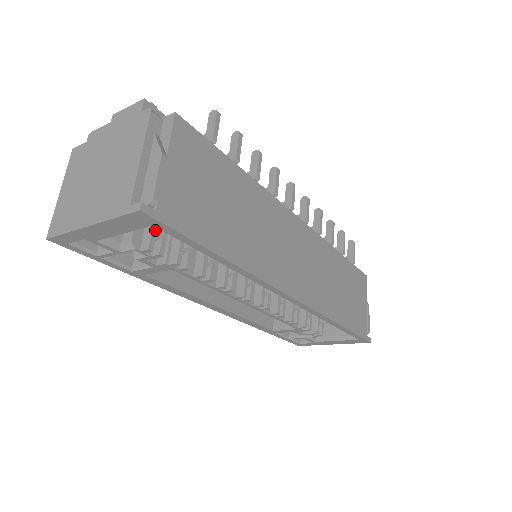
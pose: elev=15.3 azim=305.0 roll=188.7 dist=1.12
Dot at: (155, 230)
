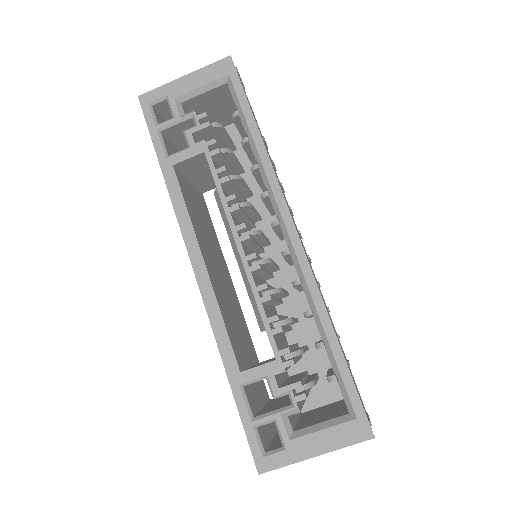
Dot at: (211, 122)
